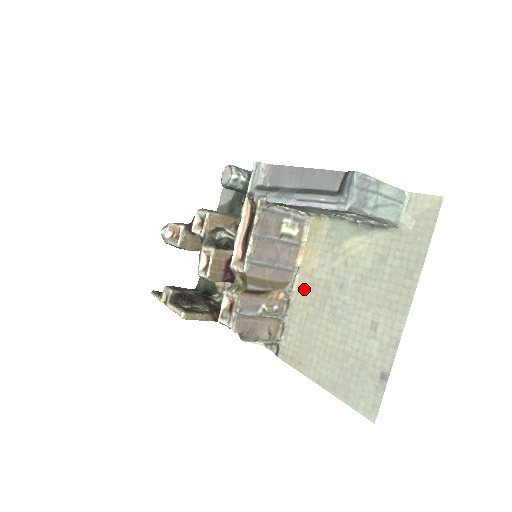
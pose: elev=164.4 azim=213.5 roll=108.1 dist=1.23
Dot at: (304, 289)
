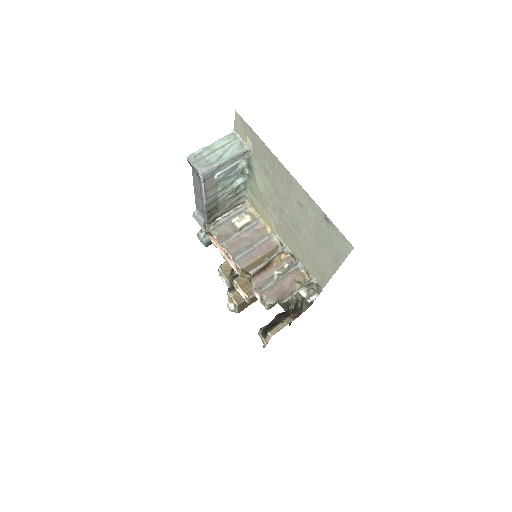
Dot at: (284, 238)
